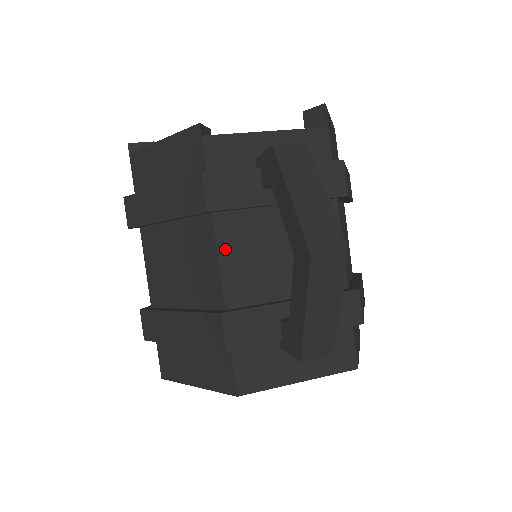
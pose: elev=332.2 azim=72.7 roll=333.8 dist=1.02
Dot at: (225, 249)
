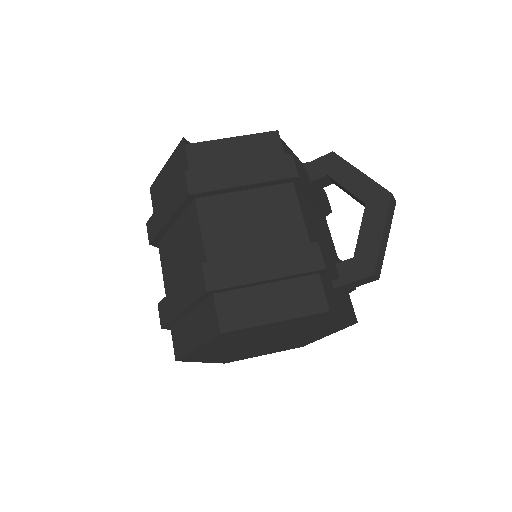
Dot at: (302, 208)
